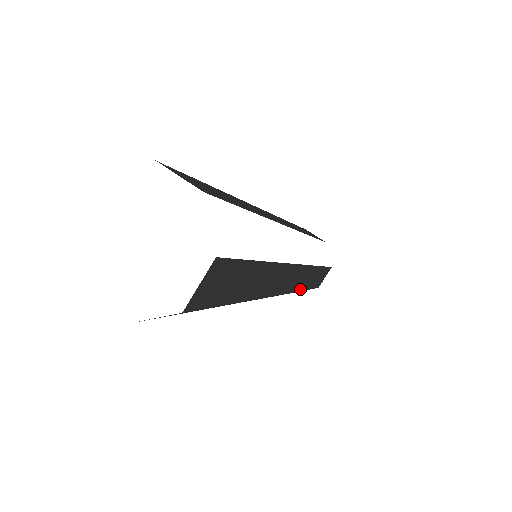
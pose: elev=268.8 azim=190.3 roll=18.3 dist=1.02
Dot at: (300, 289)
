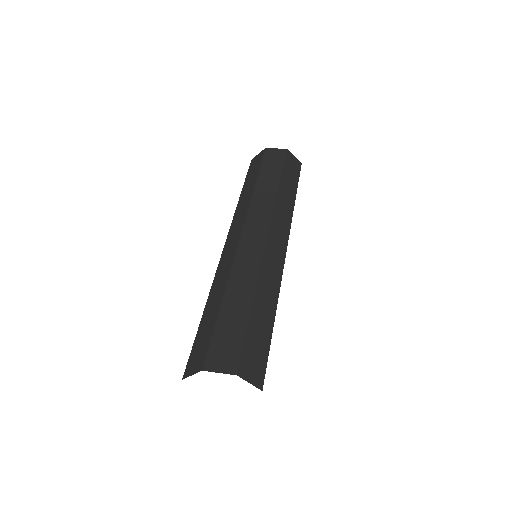
Dot at: occluded
